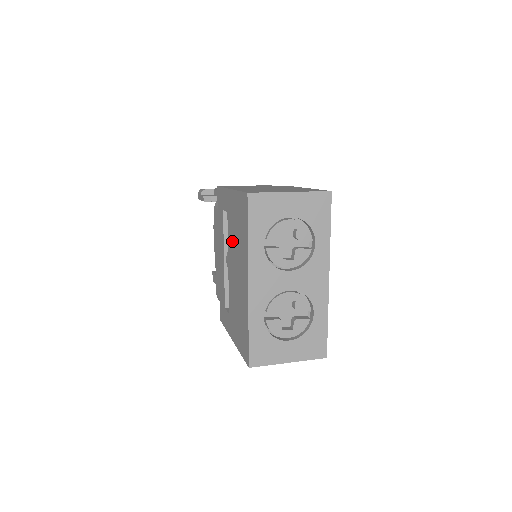
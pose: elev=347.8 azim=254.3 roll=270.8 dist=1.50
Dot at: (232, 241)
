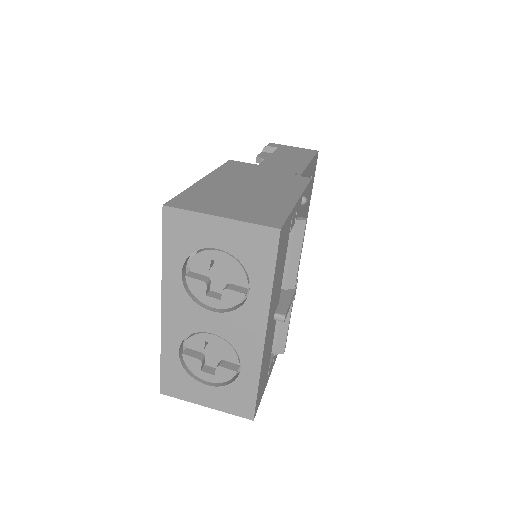
Dot at: occluded
